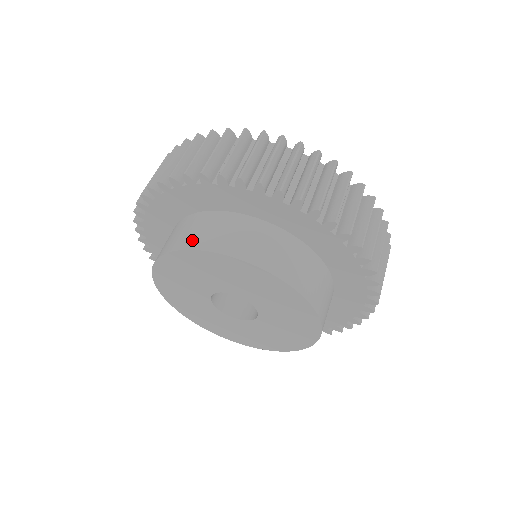
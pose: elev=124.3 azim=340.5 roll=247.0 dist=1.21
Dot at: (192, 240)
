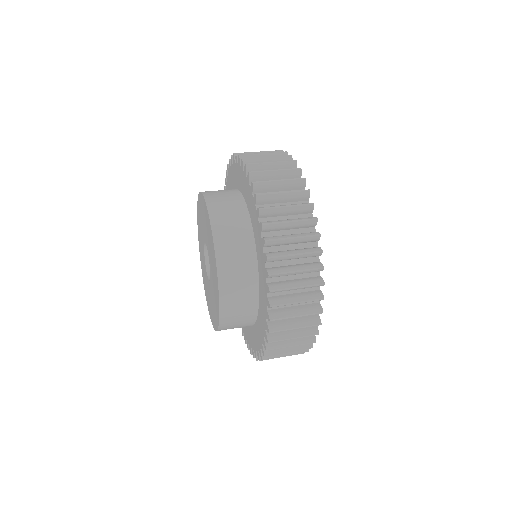
Dot at: (216, 206)
